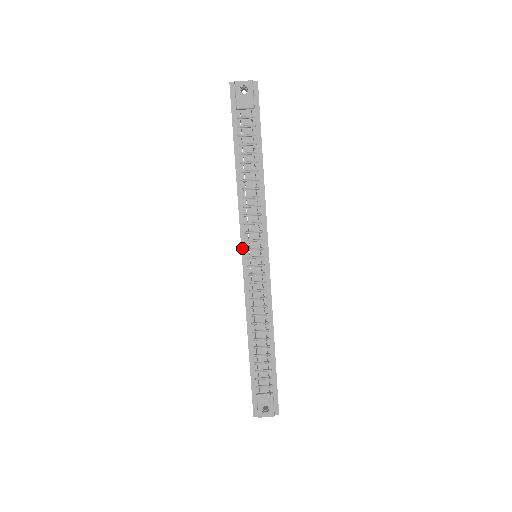
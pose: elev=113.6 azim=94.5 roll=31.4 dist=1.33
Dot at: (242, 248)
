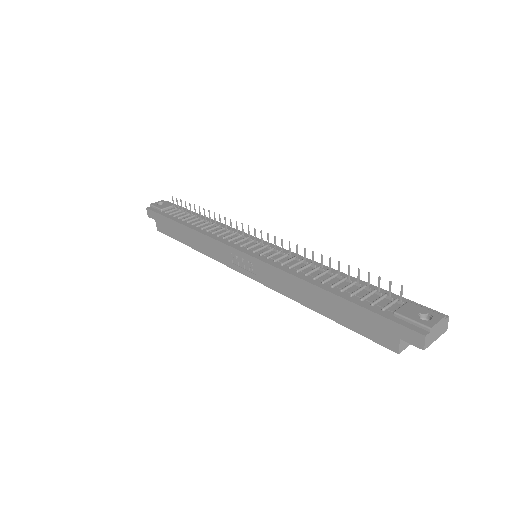
Dot at: (235, 248)
